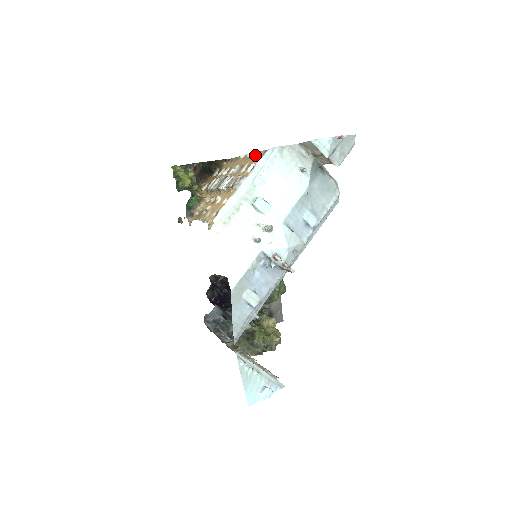
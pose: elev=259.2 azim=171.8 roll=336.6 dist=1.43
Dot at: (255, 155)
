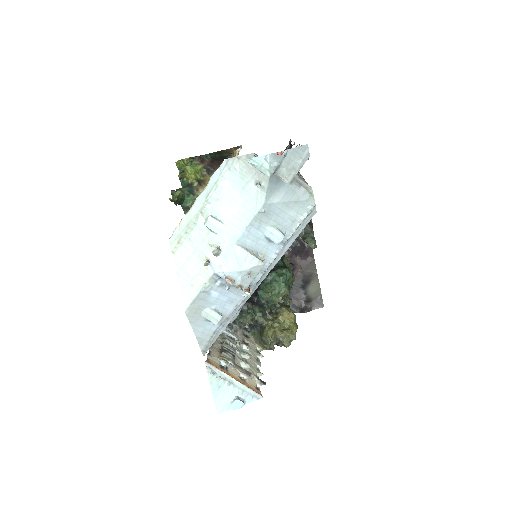
Dot at: occluded
